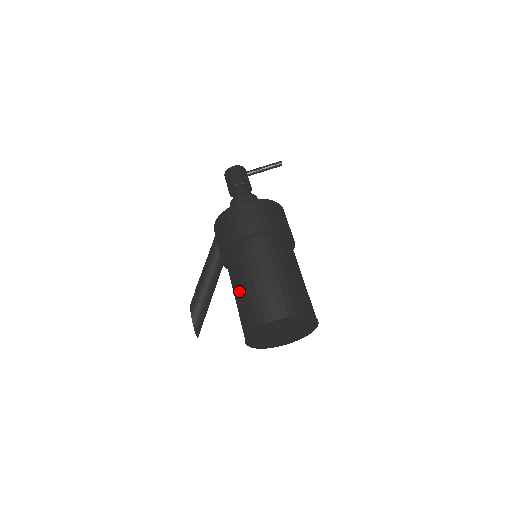
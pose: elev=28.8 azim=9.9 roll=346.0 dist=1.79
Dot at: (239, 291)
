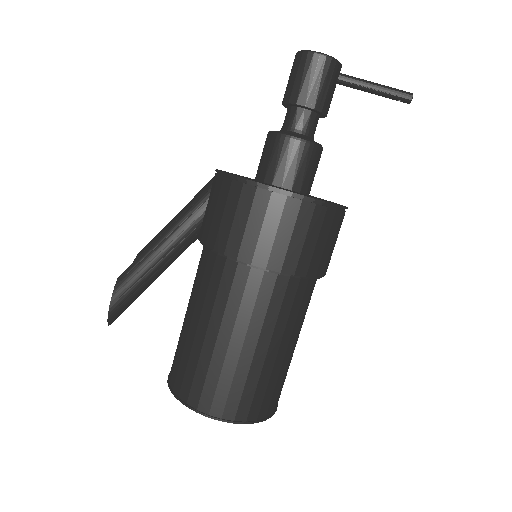
Dot at: (192, 325)
